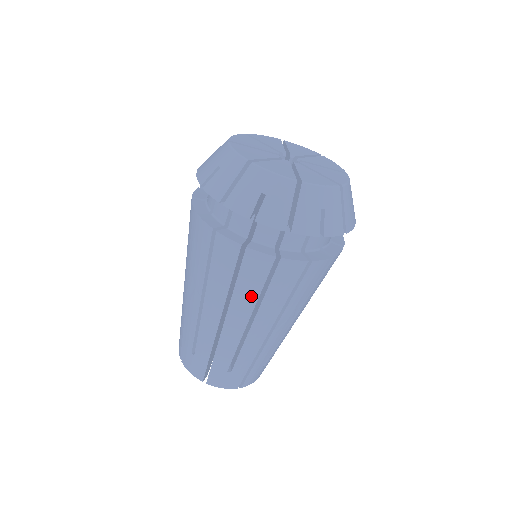
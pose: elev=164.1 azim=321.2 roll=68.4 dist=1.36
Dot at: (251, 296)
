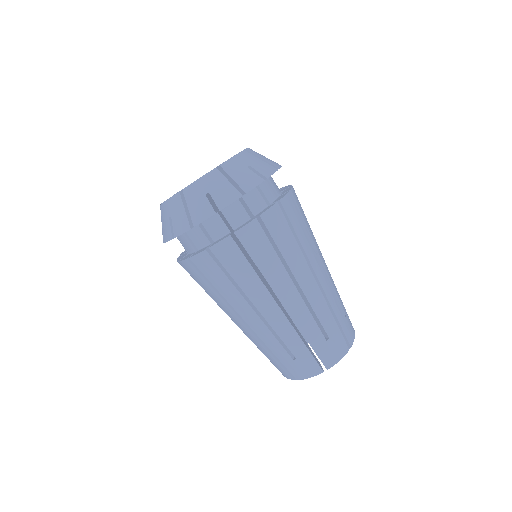
Dot at: (274, 263)
